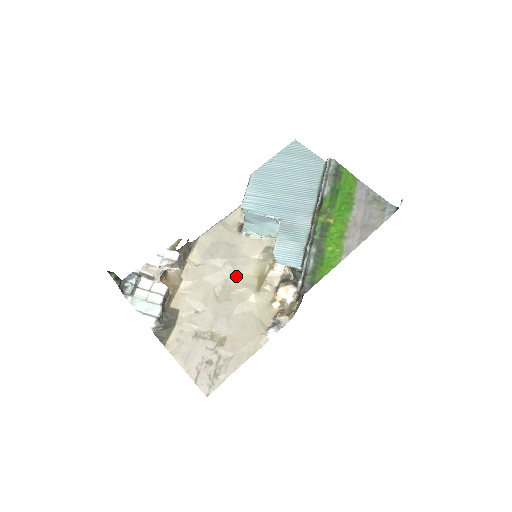
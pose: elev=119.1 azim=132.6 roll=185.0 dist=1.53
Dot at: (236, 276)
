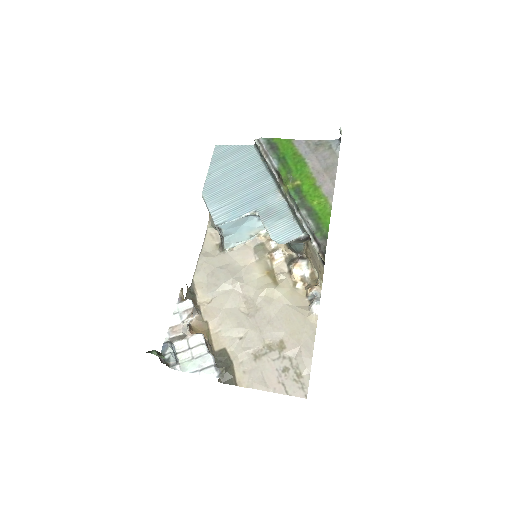
Dot at: (249, 287)
